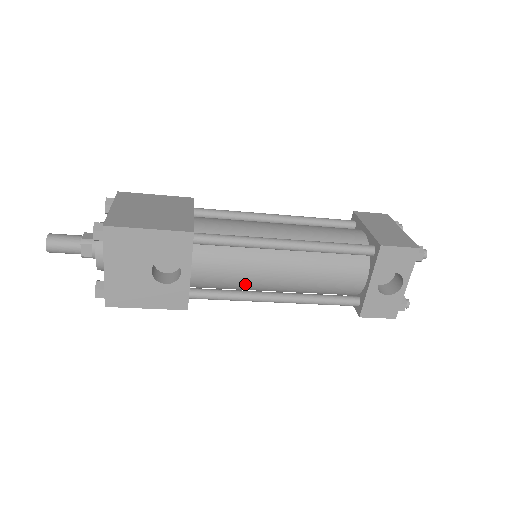
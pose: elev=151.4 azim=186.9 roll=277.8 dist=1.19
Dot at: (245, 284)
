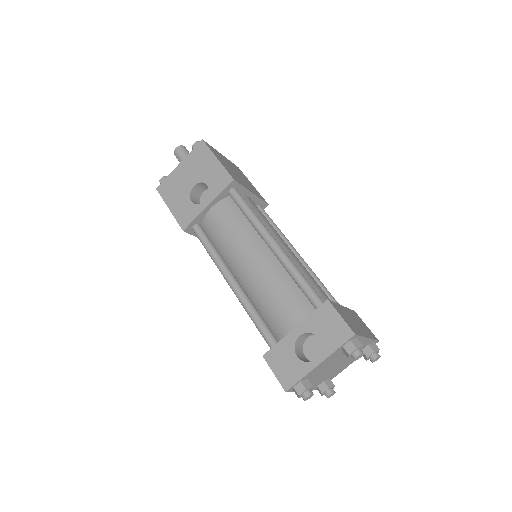
Dot at: (226, 250)
